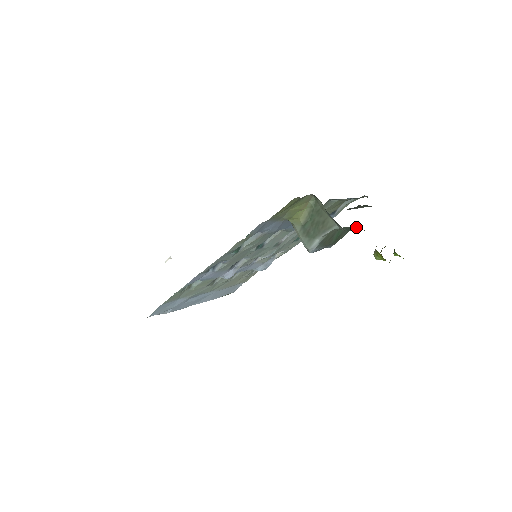
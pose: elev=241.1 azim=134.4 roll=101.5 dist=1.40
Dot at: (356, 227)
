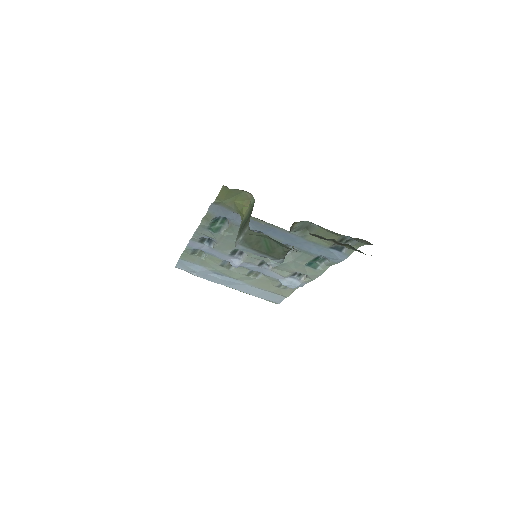
Dot at: occluded
